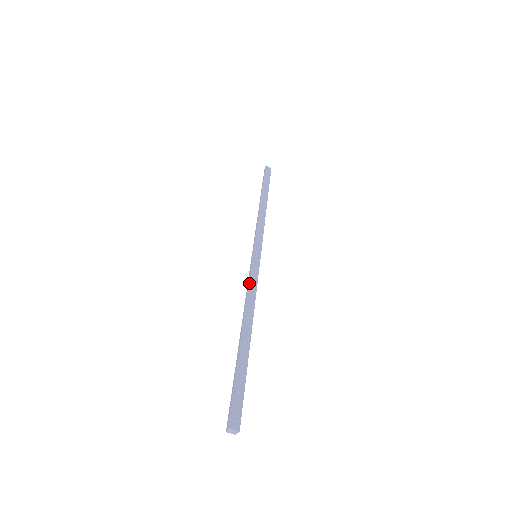
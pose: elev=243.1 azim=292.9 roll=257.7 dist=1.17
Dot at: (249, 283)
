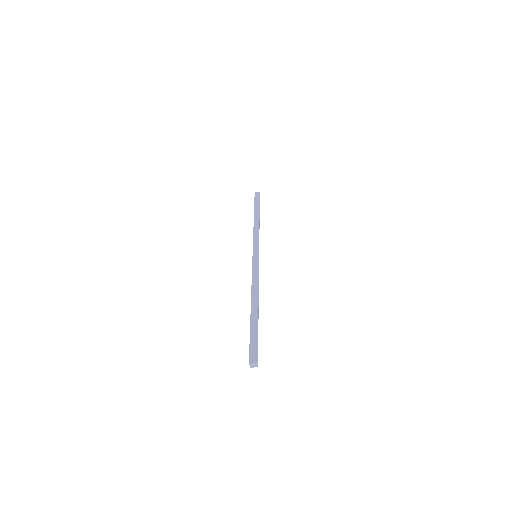
Dot at: (252, 275)
